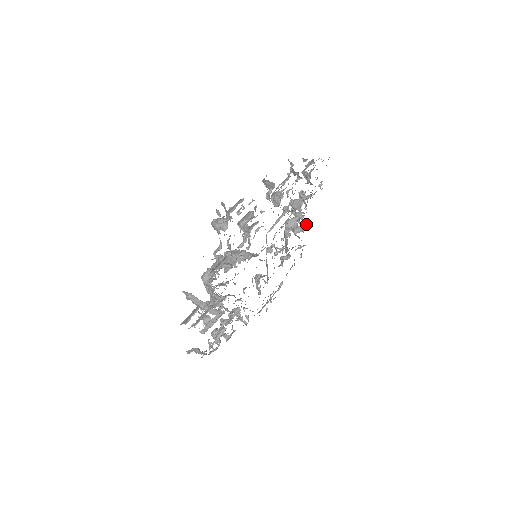
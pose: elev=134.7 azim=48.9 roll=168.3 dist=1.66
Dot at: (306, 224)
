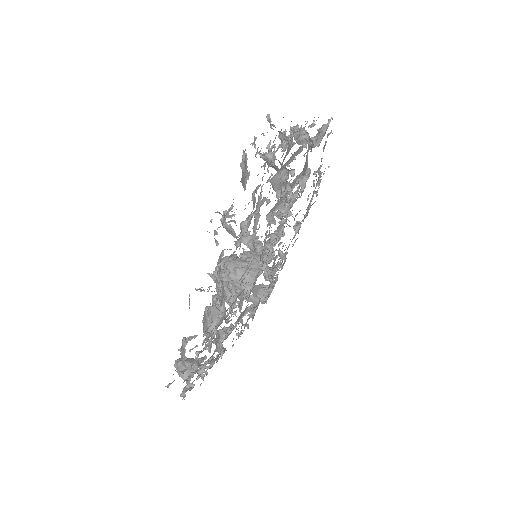
Dot at: (309, 138)
